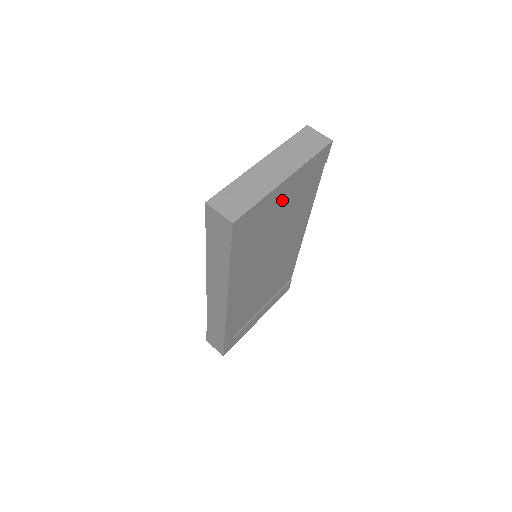
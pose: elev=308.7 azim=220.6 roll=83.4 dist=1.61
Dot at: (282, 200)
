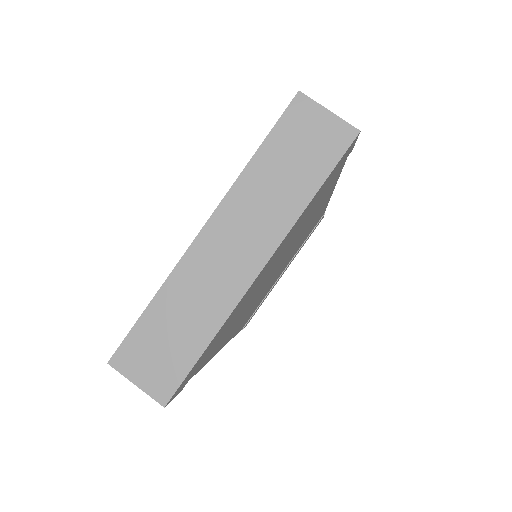
Dot at: occluded
